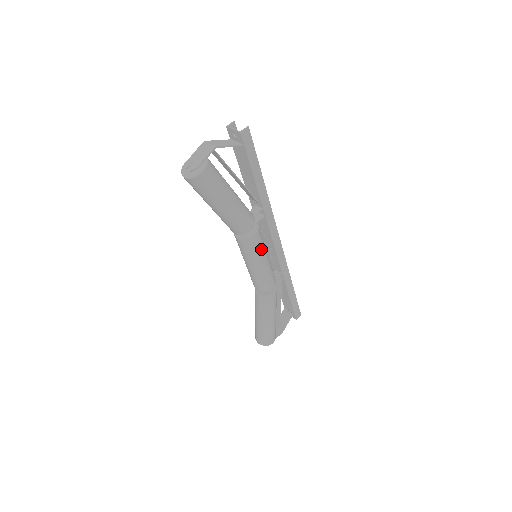
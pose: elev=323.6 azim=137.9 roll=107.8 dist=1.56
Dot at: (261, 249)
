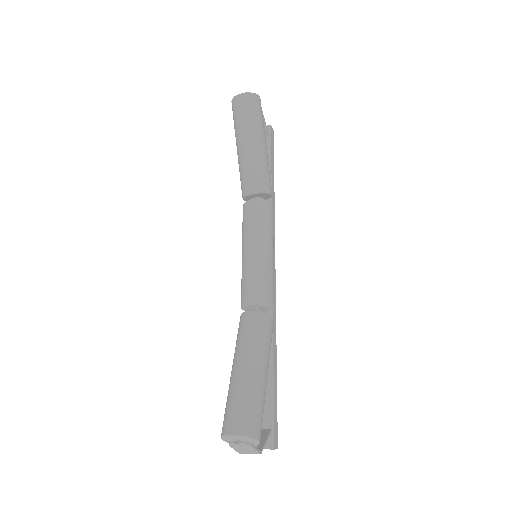
Dot at: occluded
